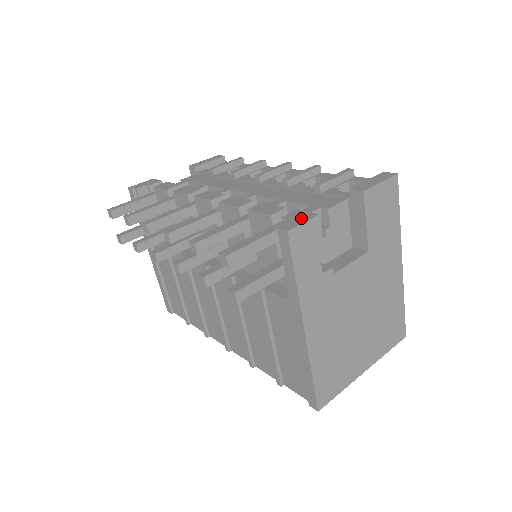
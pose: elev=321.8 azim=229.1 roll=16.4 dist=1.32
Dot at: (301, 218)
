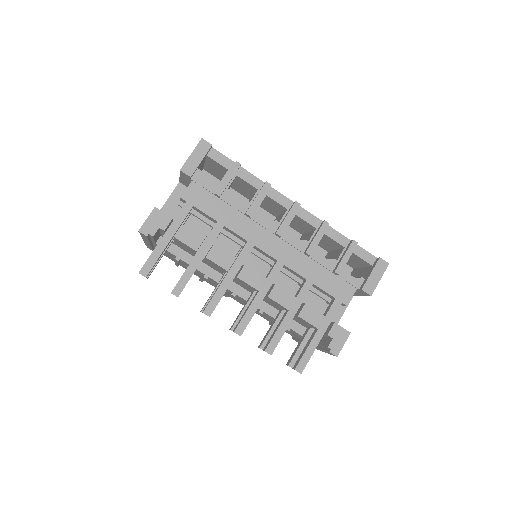
Dot at: (341, 338)
